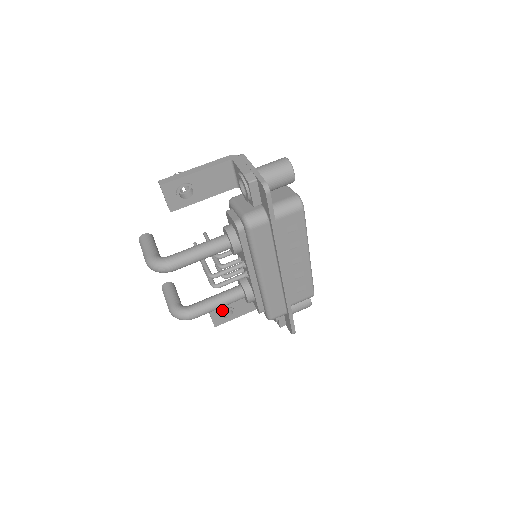
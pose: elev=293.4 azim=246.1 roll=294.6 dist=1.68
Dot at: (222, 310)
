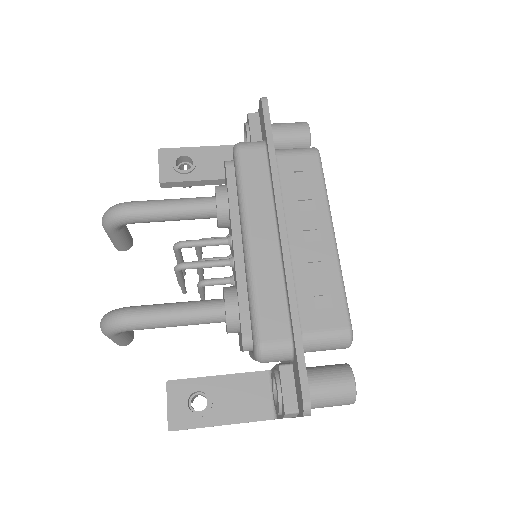
Dot at: (190, 389)
